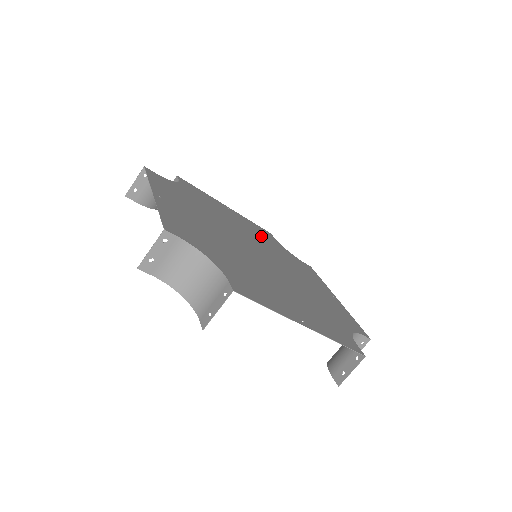
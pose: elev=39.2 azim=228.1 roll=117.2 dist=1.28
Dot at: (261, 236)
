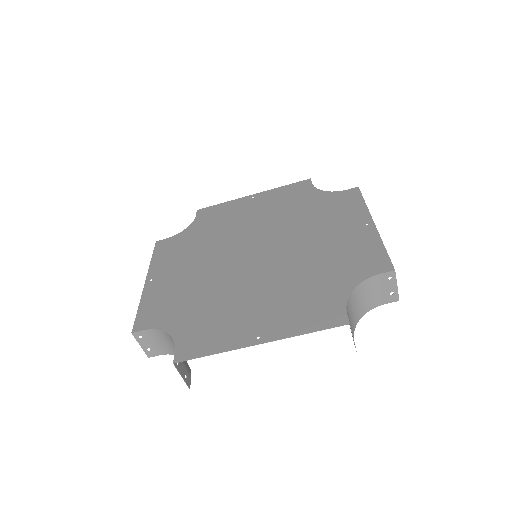
Dot at: (284, 206)
